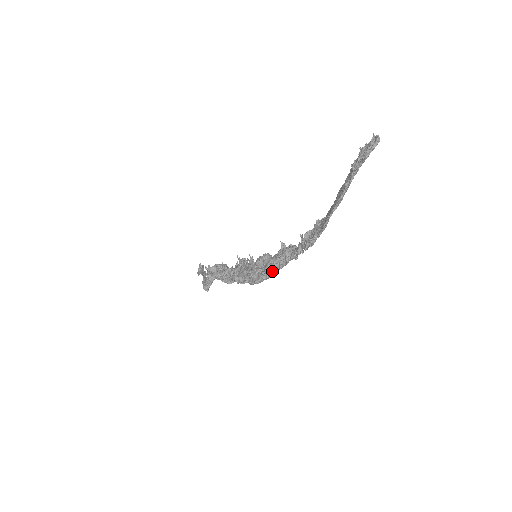
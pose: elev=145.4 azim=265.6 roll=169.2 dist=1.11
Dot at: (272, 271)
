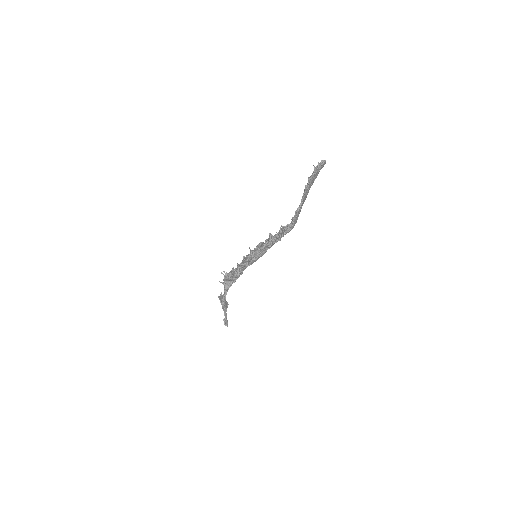
Dot at: (263, 249)
